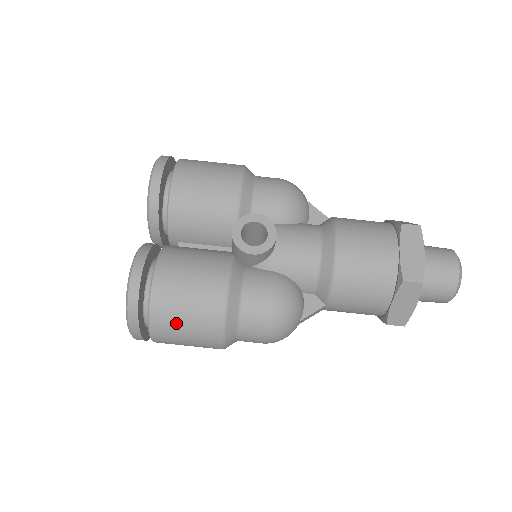
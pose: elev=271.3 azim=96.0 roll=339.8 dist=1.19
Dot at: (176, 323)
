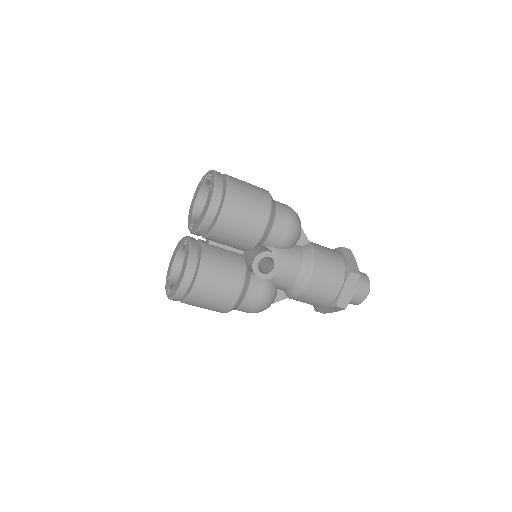
Dot at: (202, 304)
